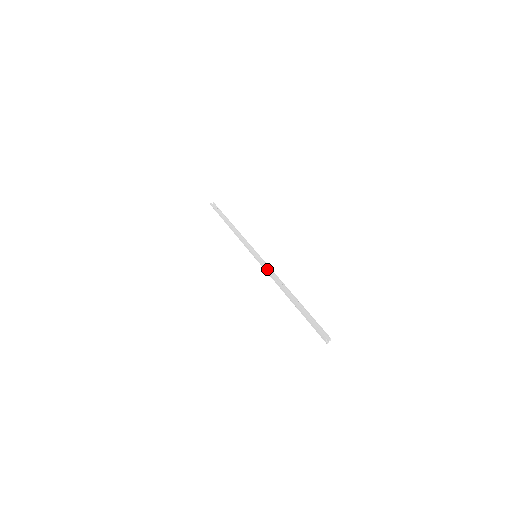
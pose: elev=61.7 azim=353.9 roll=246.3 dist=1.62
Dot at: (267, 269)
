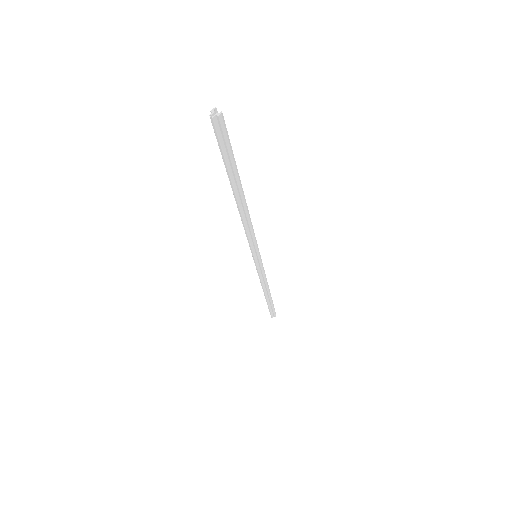
Dot at: occluded
